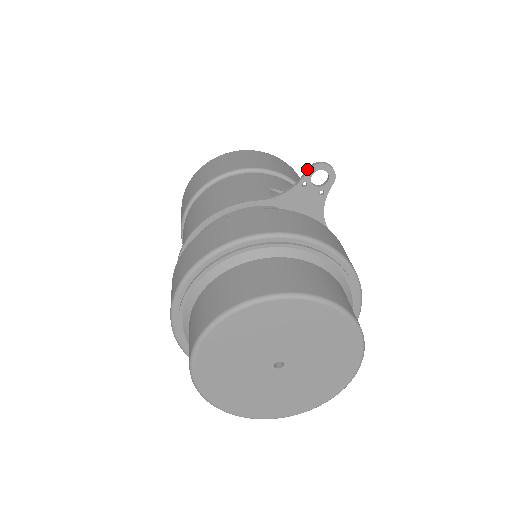
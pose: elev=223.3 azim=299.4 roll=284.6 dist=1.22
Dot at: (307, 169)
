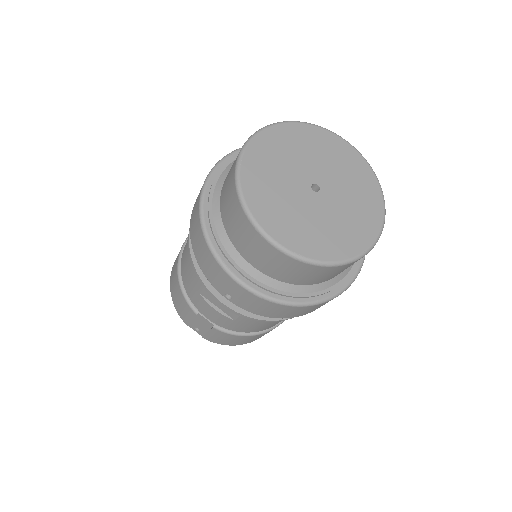
Dot at: occluded
